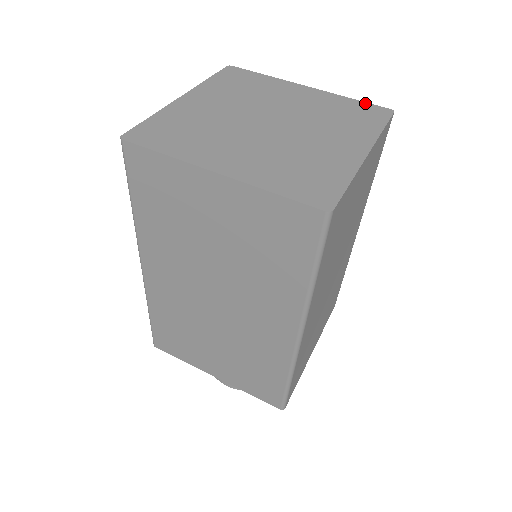
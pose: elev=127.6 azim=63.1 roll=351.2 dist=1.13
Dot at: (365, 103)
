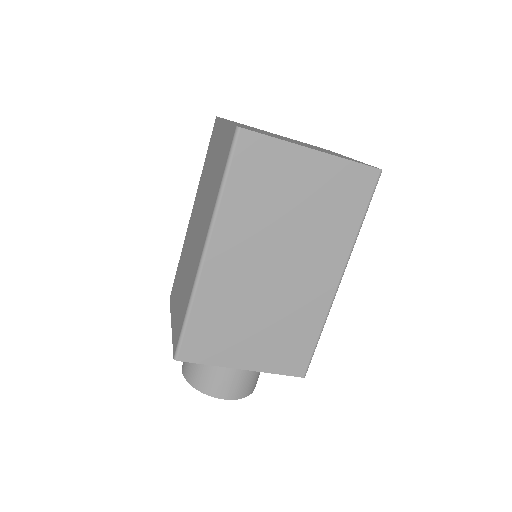
Dot at: occluded
